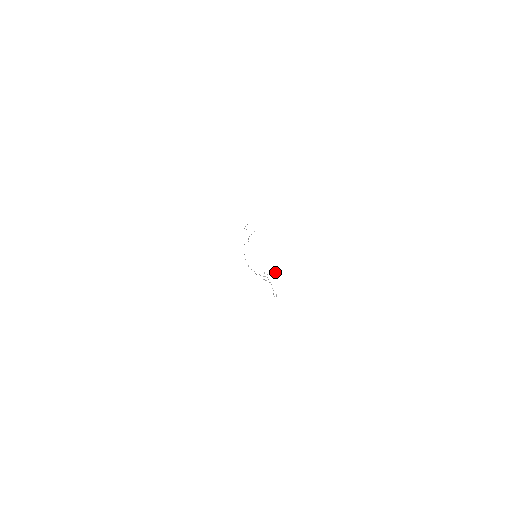
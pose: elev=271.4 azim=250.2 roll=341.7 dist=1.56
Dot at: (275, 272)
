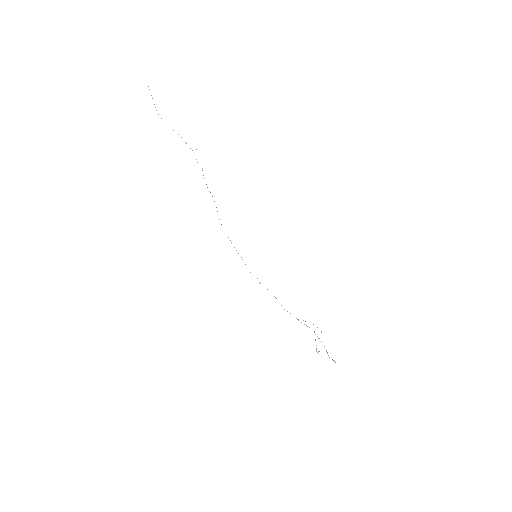
Dot at: occluded
